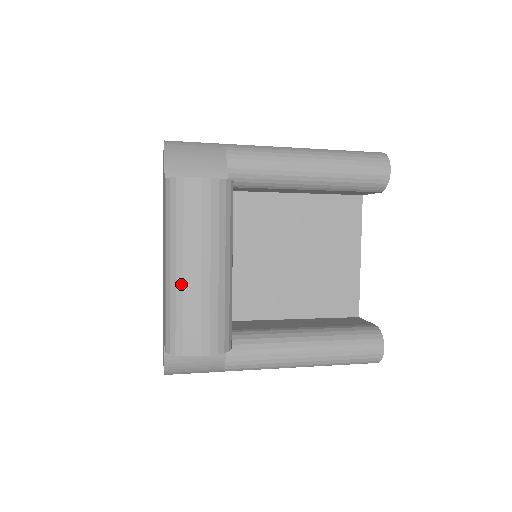
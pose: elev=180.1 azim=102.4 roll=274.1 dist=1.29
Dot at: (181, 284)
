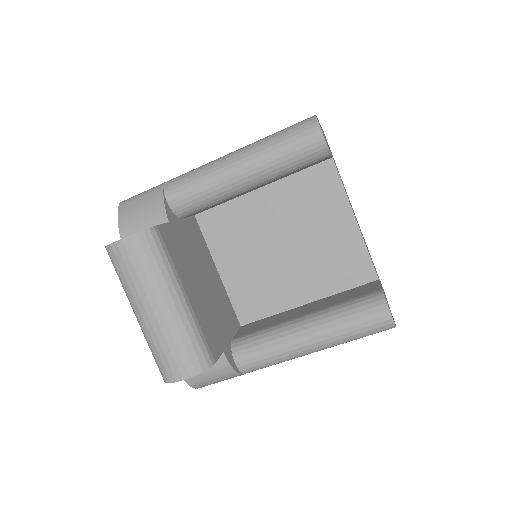
Dot at: (146, 328)
